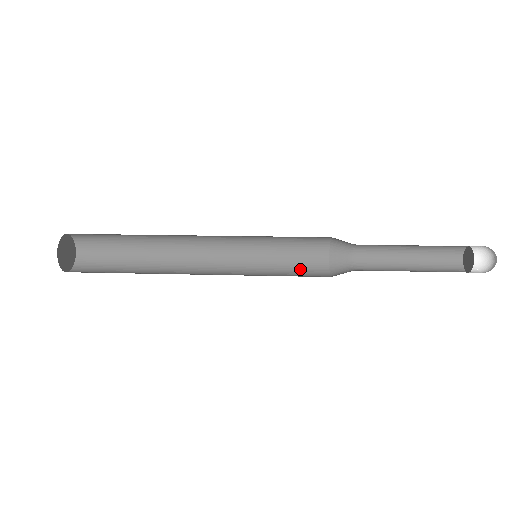
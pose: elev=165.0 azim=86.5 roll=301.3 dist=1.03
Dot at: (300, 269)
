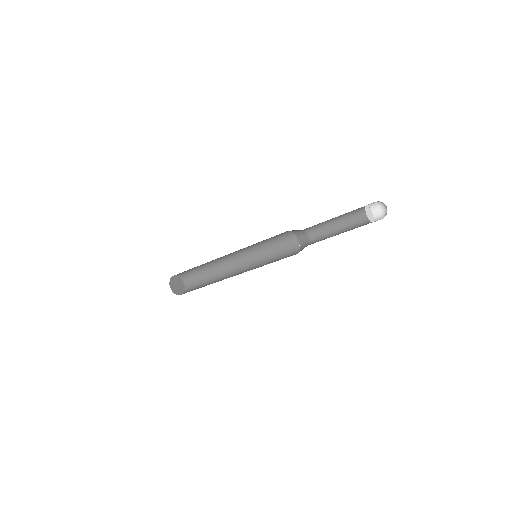
Dot at: (283, 258)
